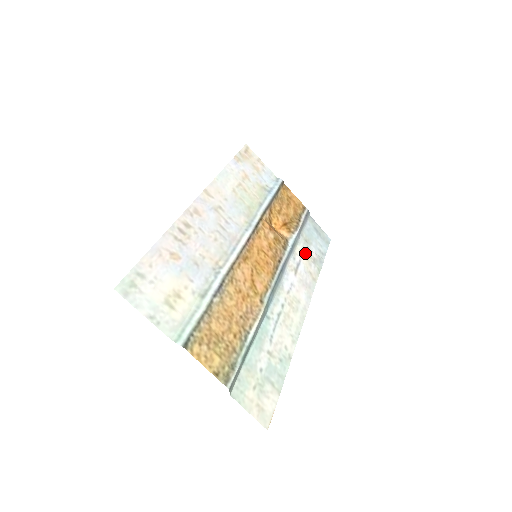
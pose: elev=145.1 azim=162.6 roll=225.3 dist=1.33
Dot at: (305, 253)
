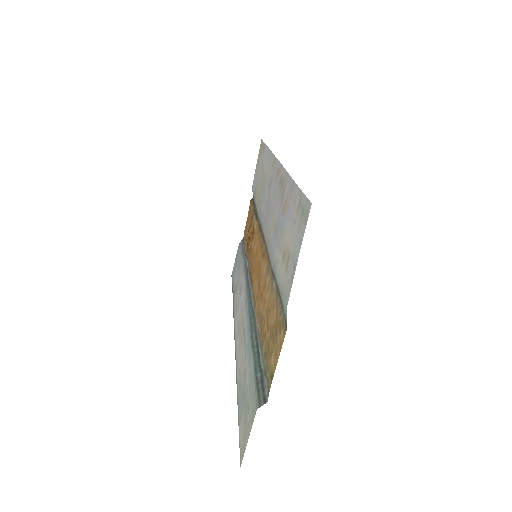
Dot at: (239, 277)
